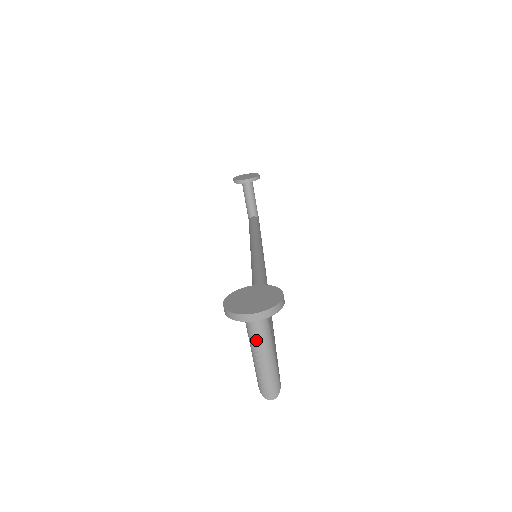
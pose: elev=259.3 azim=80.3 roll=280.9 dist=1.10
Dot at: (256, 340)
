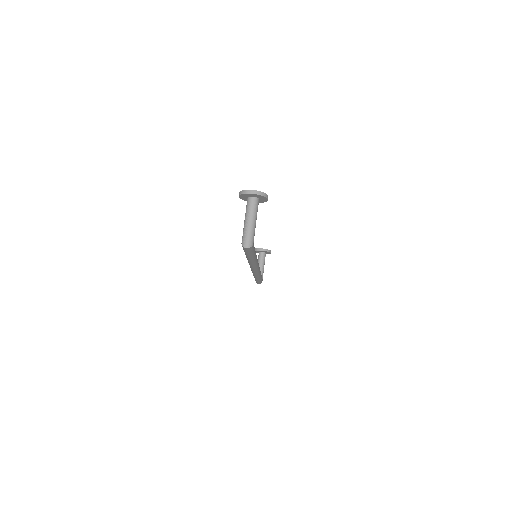
Dot at: (249, 212)
